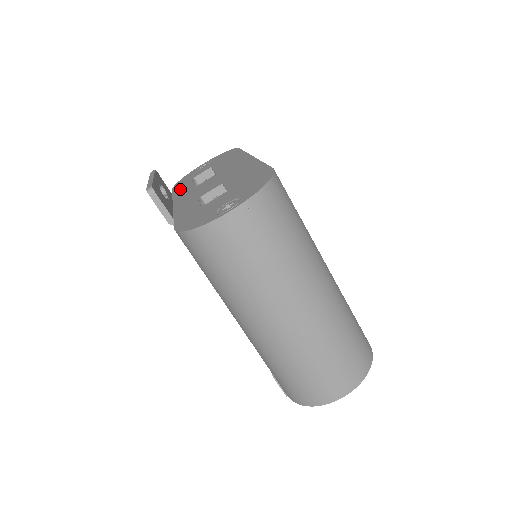
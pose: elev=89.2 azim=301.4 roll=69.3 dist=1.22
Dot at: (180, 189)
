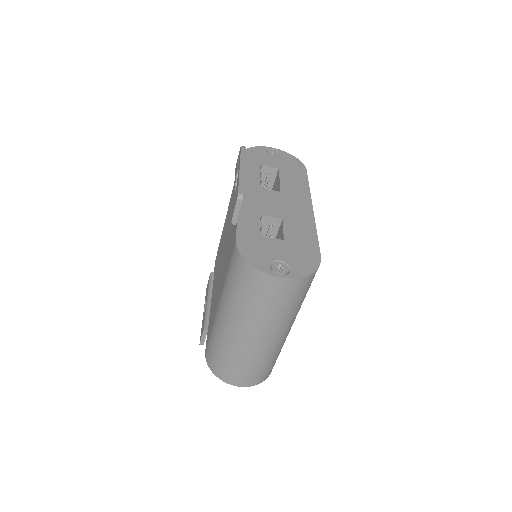
Dot at: (248, 170)
